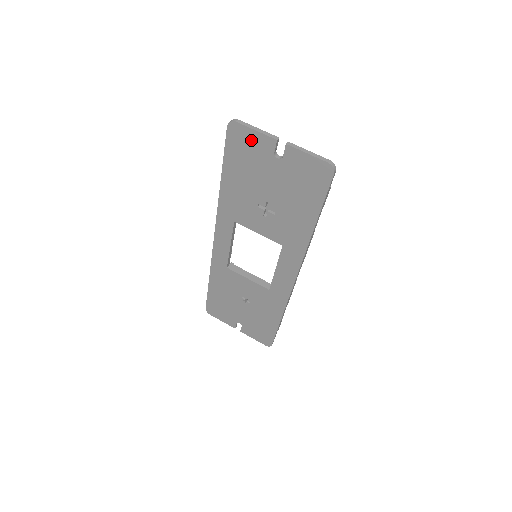
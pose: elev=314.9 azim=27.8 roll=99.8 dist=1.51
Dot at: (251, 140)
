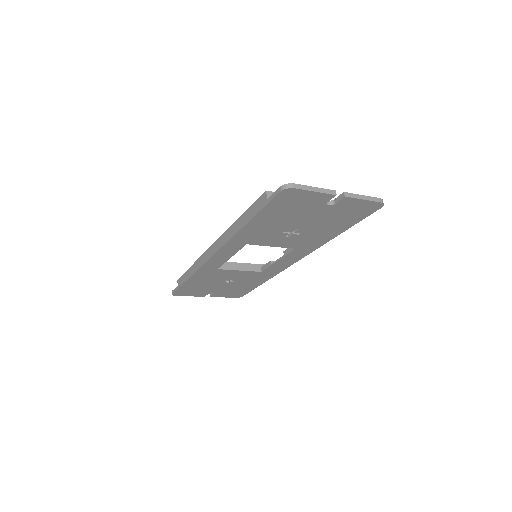
Dot at: (305, 198)
